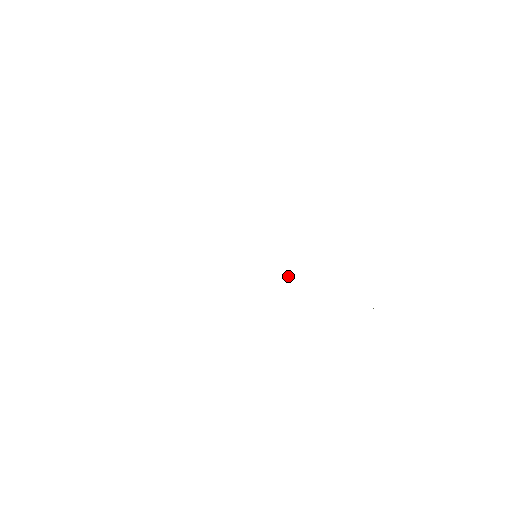
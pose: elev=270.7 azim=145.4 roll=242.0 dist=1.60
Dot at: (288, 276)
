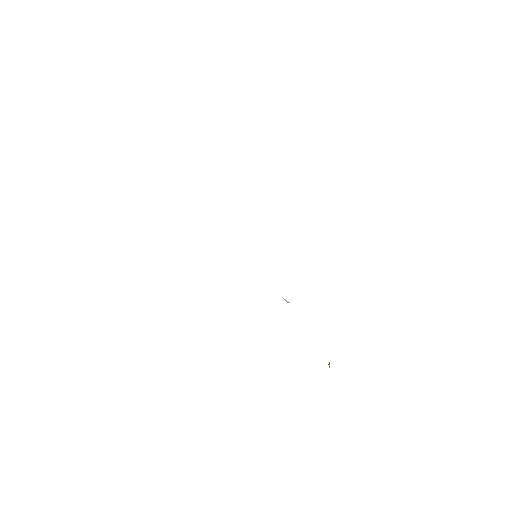
Dot at: (282, 297)
